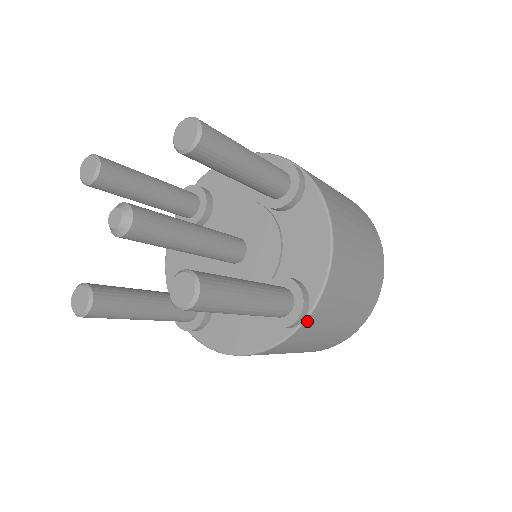
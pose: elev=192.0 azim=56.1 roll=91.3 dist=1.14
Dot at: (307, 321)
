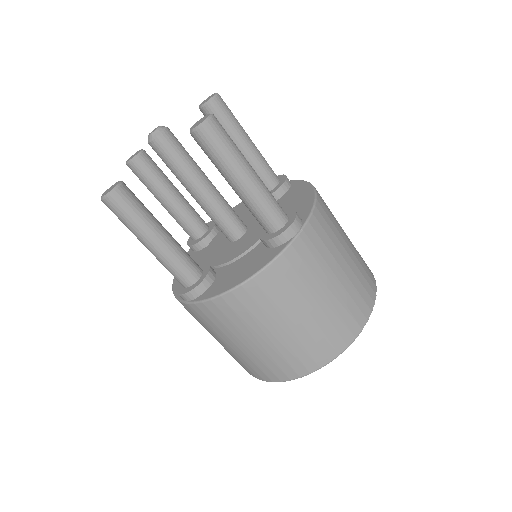
Dot at: (302, 234)
